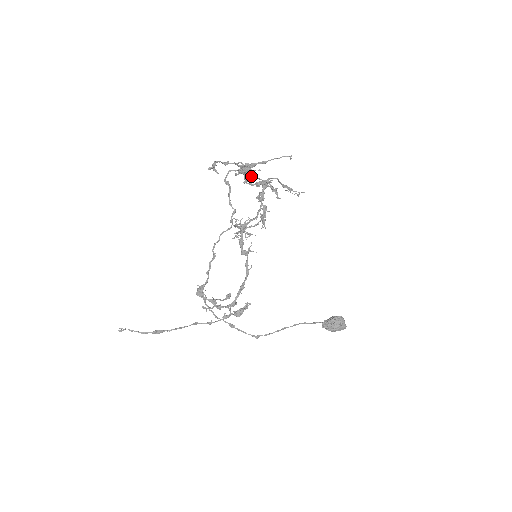
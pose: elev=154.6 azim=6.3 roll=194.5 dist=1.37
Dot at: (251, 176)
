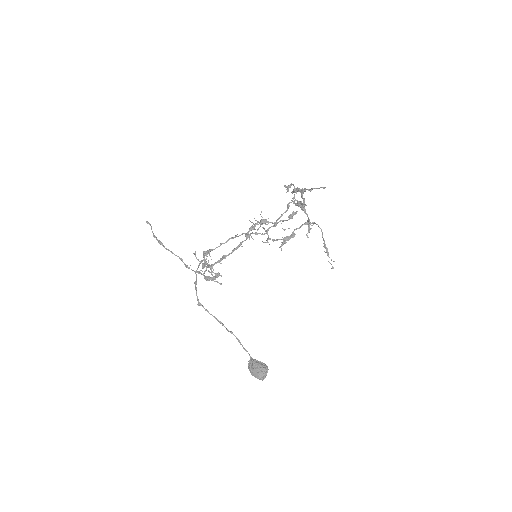
Dot at: (304, 209)
